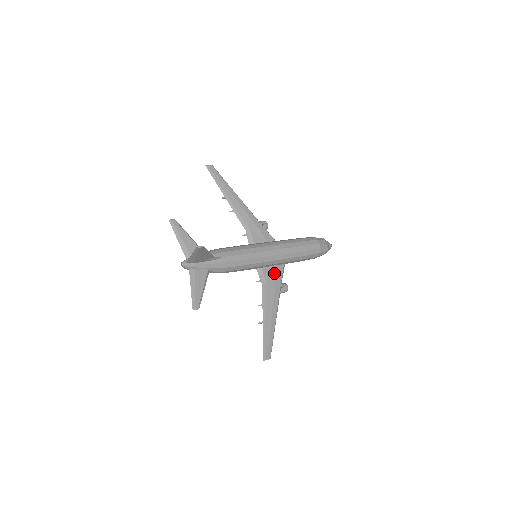
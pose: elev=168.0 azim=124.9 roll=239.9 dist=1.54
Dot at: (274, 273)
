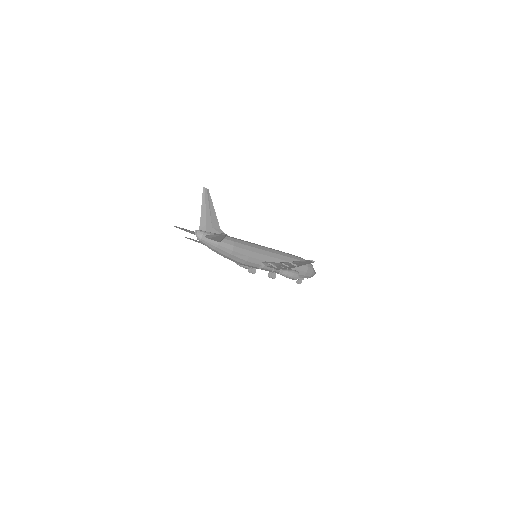
Dot at: occluded
